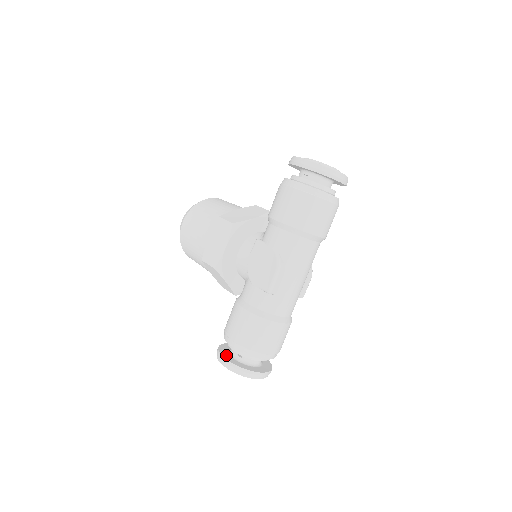
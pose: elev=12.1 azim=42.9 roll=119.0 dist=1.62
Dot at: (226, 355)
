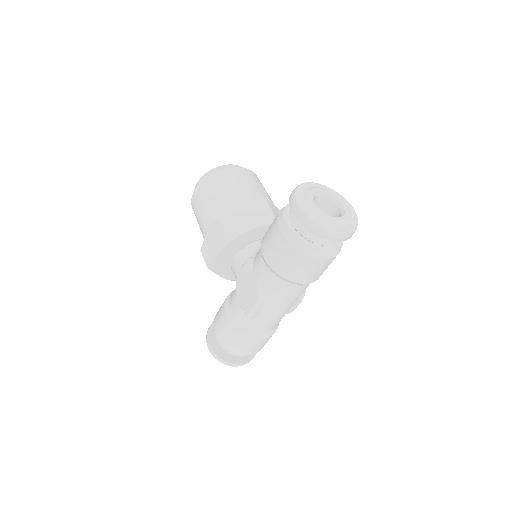
Dot at: (213, 339)
